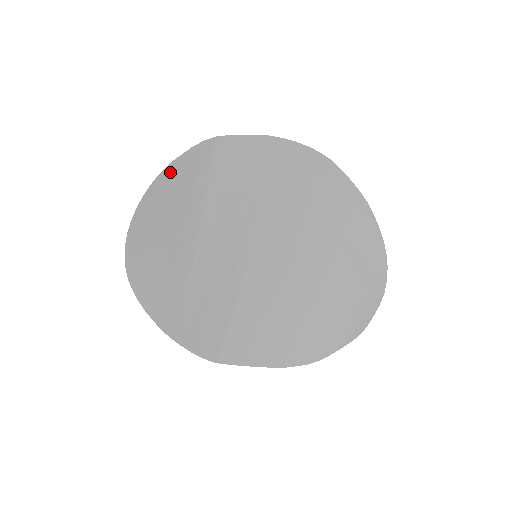
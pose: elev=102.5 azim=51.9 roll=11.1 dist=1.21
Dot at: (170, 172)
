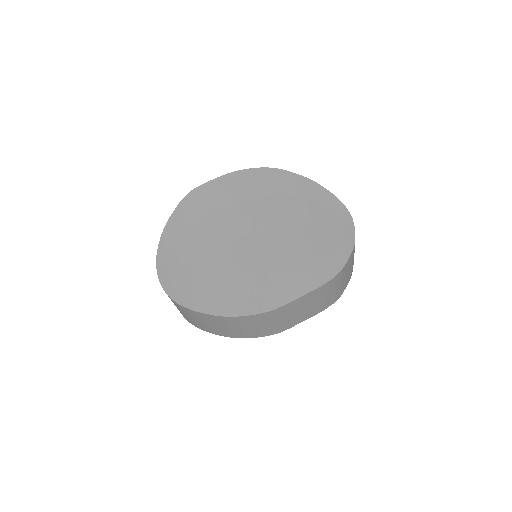
Dot at: (171, 224)
